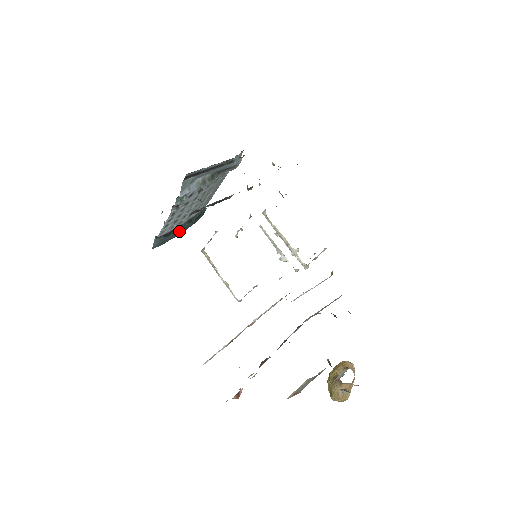
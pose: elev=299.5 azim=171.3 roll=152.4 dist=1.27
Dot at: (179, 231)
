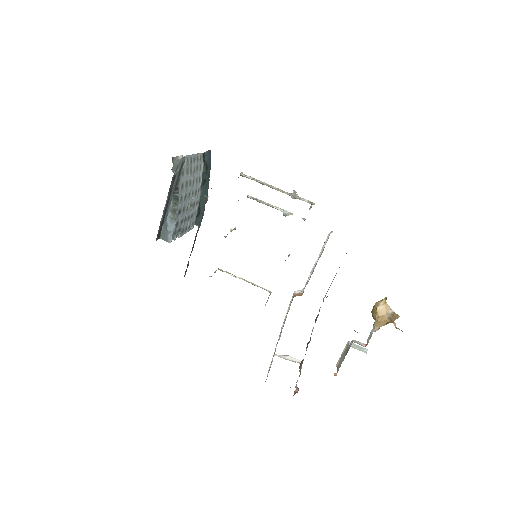
Dot at: (204, 196)
